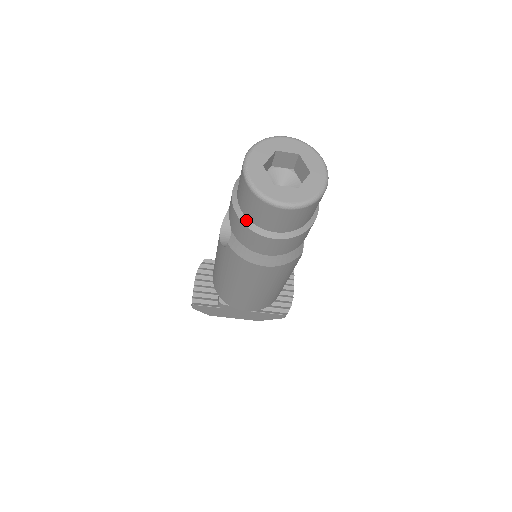
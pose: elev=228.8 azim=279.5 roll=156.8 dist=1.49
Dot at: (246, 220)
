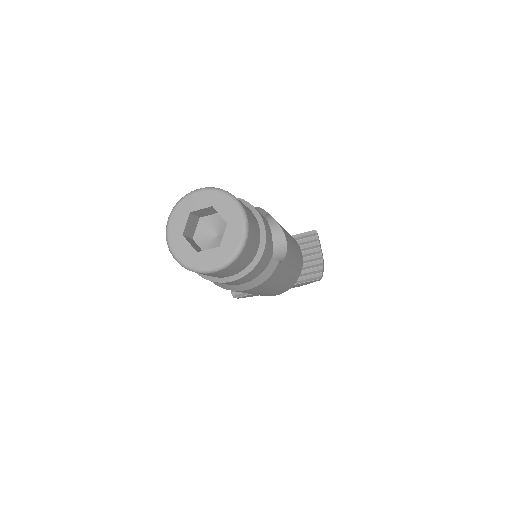
Dot at: occluded
